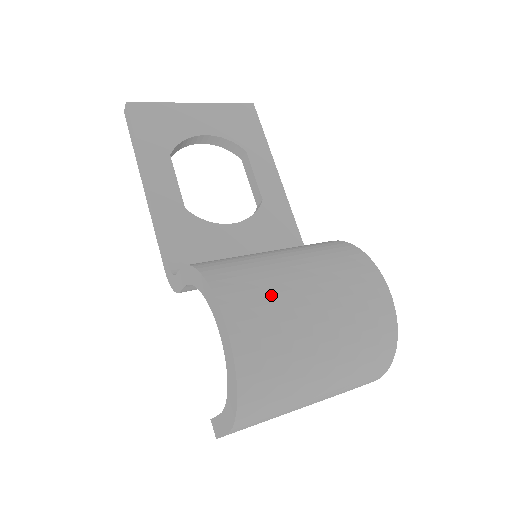
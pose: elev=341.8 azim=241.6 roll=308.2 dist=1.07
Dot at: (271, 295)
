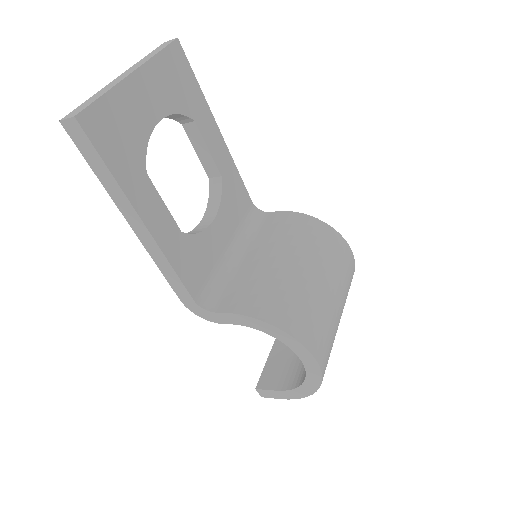
Dot at: (324, 318)
